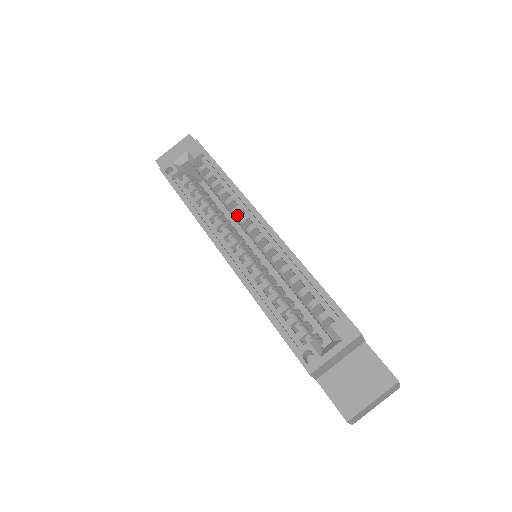
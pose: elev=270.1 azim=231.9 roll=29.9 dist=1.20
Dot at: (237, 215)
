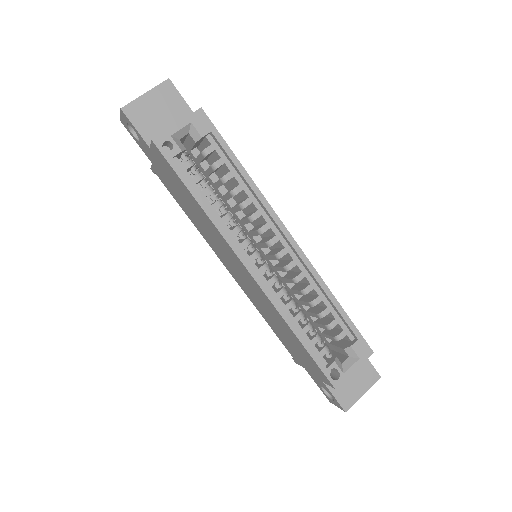
Dot at: (253, 220)
